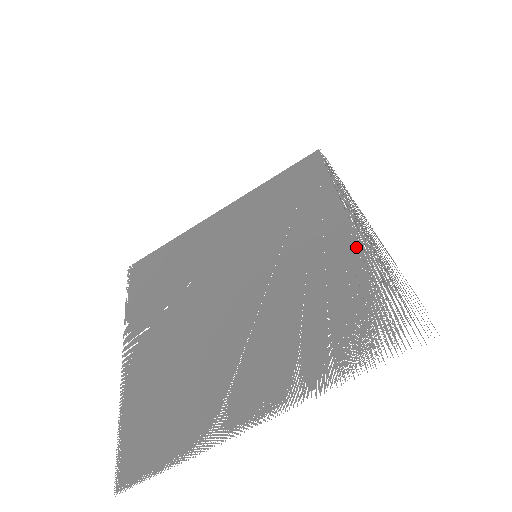
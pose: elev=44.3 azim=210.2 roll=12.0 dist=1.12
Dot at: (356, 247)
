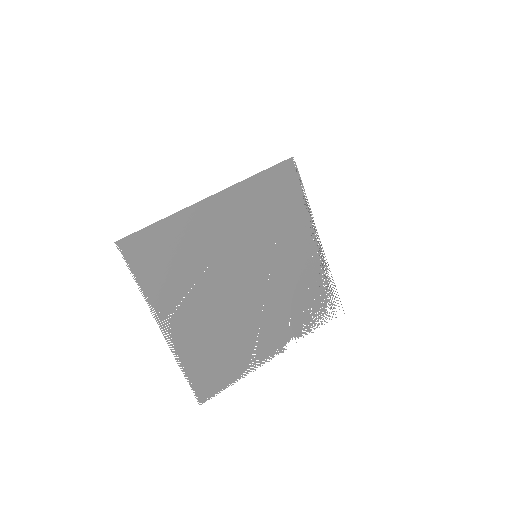
Dot at: (316, 262)
